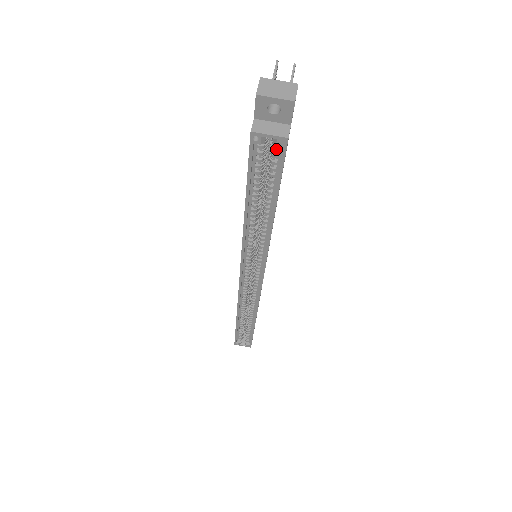
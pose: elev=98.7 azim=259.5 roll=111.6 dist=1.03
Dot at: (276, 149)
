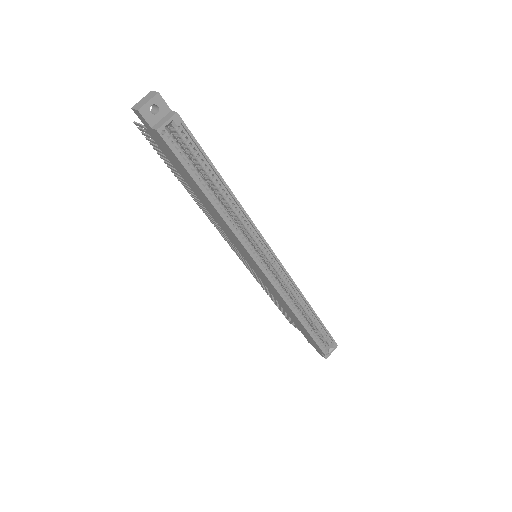
Dot at: (179, 130)
